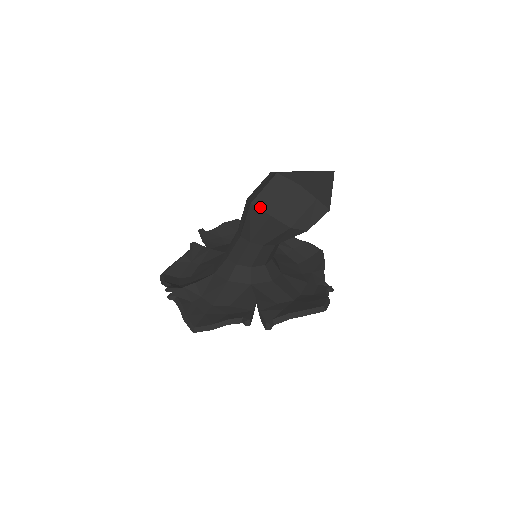
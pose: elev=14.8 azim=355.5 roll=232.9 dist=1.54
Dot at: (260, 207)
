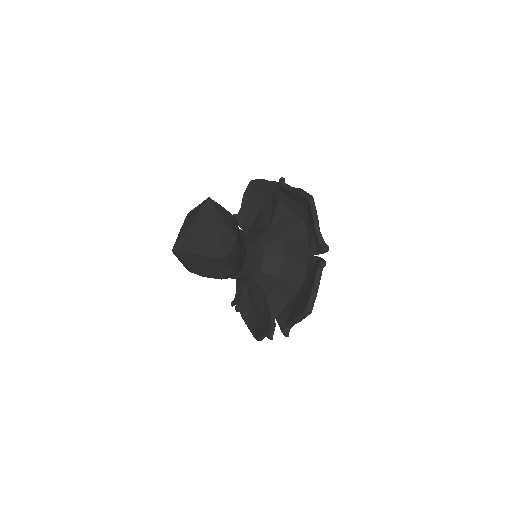
Dot at: (194, 273)
